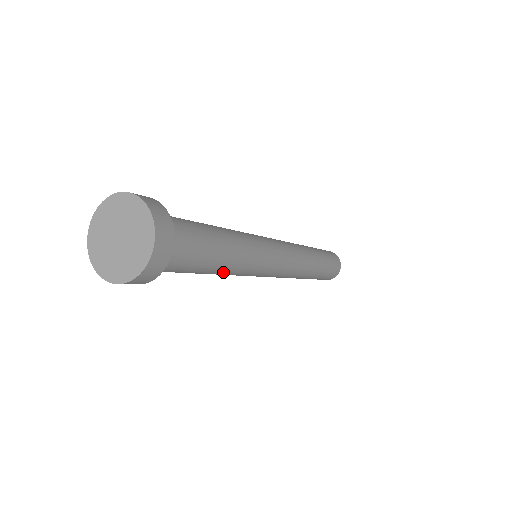
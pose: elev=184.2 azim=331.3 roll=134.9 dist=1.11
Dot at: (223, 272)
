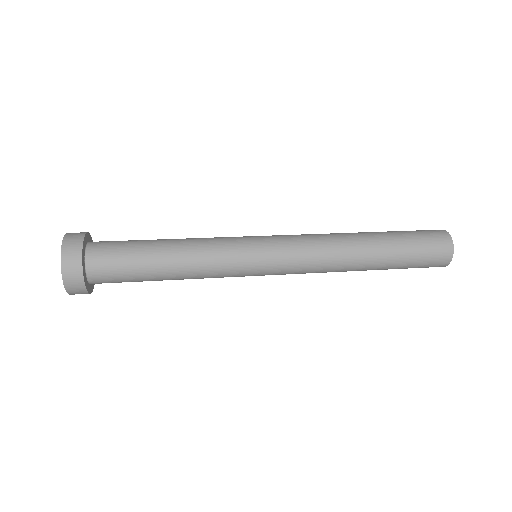
Dot at: (186, 269)
